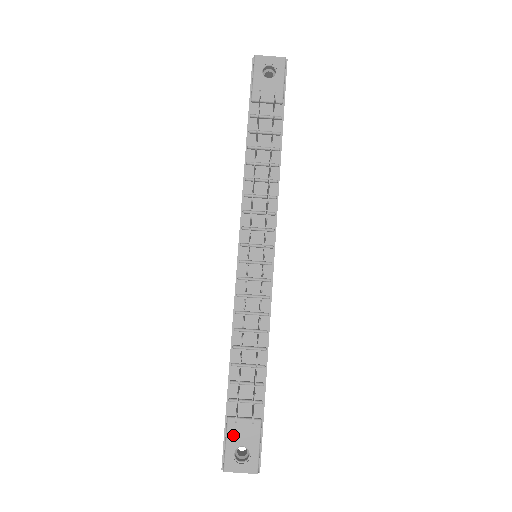
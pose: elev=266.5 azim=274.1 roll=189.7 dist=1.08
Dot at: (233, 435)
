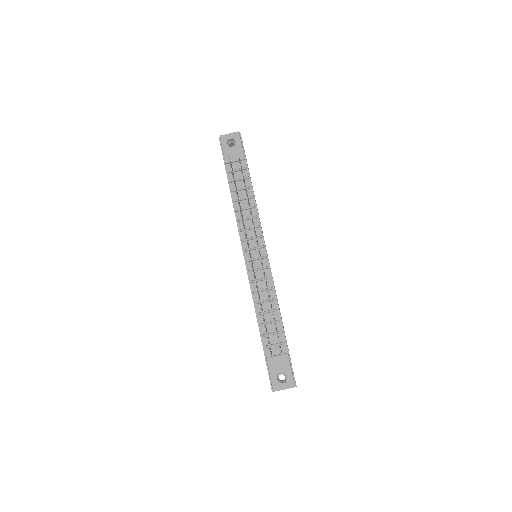
Dot at: (273, 368)
